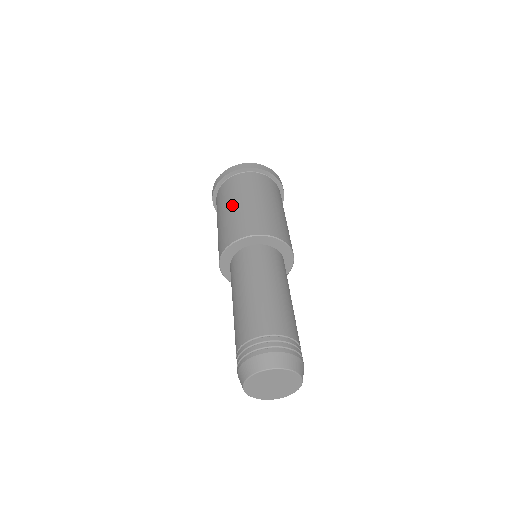
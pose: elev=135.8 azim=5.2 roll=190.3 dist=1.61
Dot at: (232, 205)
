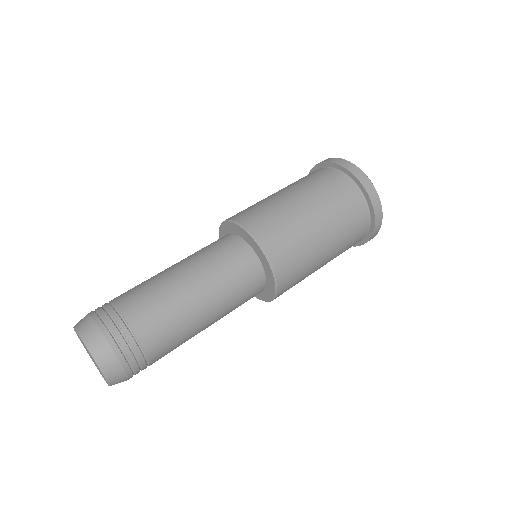
Dot at: occluded
